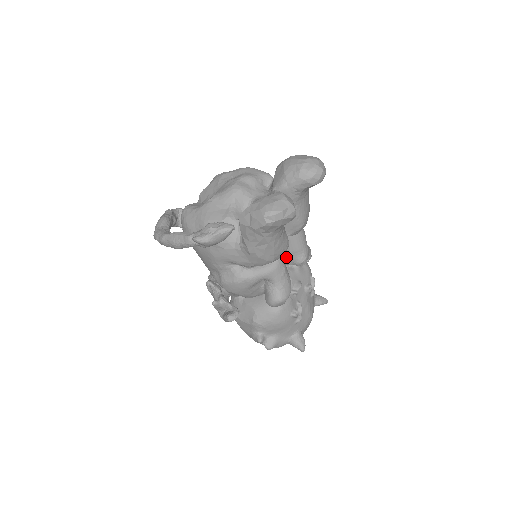
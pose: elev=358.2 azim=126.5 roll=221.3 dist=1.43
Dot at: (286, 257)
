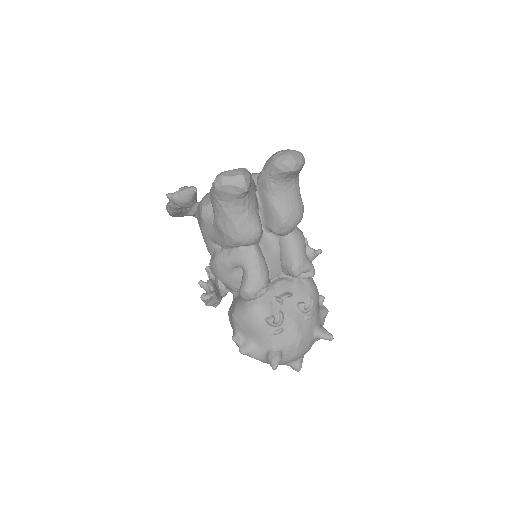
Dot at: (281, 263)
